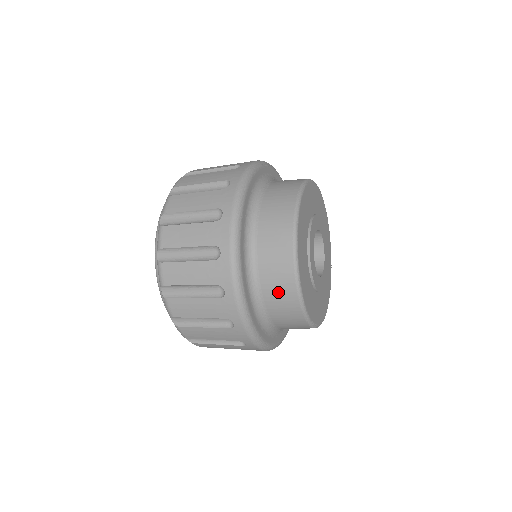
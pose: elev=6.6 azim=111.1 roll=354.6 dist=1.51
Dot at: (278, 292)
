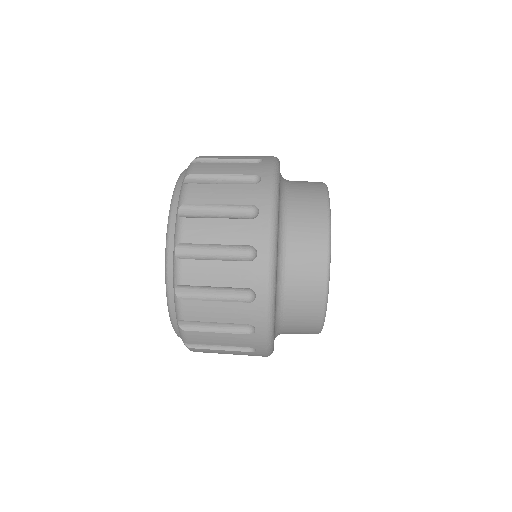
Dot at: occluded
